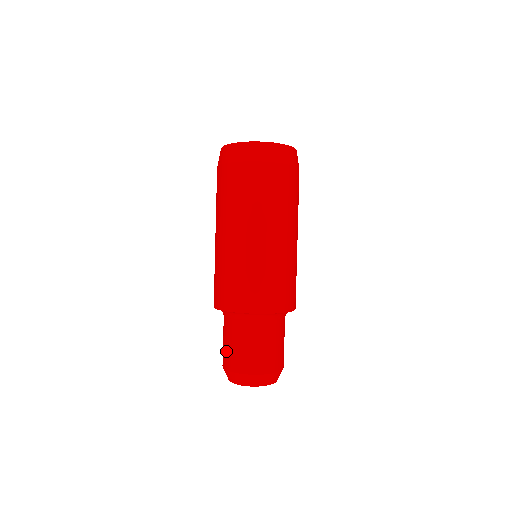
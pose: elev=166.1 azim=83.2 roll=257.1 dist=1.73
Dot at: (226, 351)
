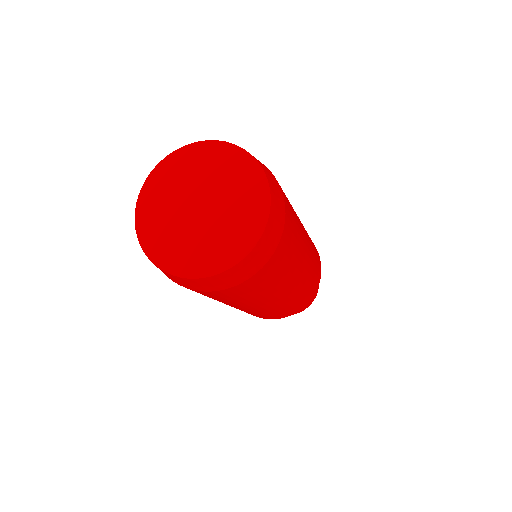
Dot at: occluded
